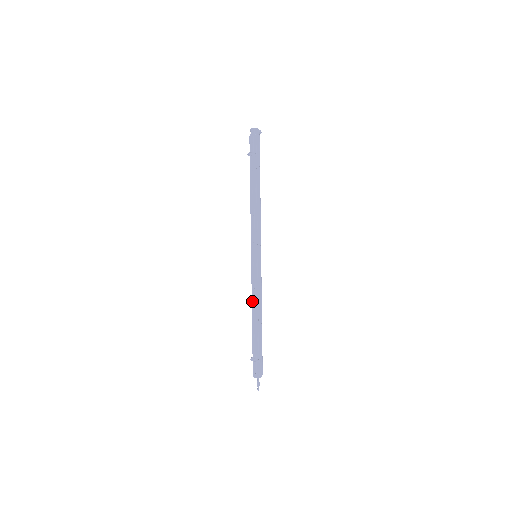
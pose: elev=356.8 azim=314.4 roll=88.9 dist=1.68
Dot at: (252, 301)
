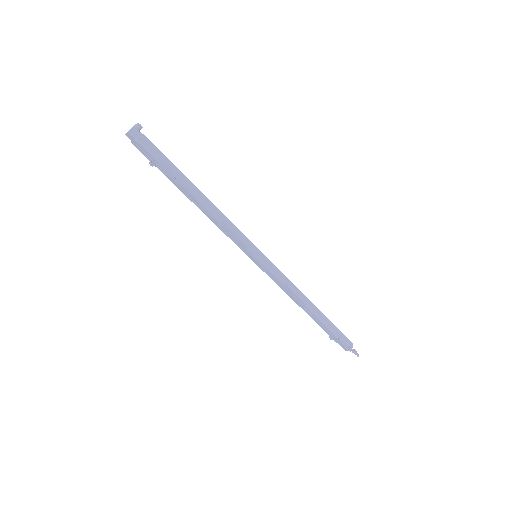
Dot at: (289, 296)
